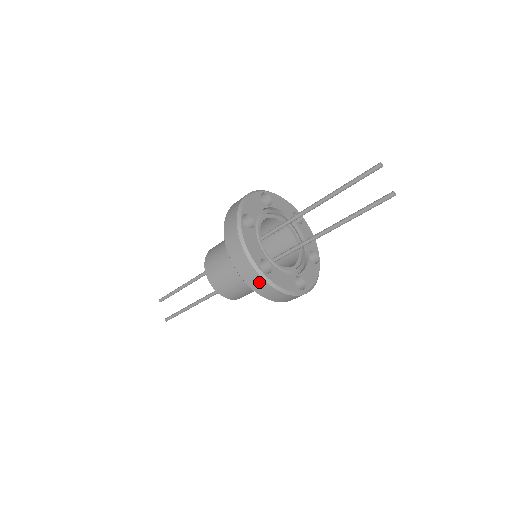
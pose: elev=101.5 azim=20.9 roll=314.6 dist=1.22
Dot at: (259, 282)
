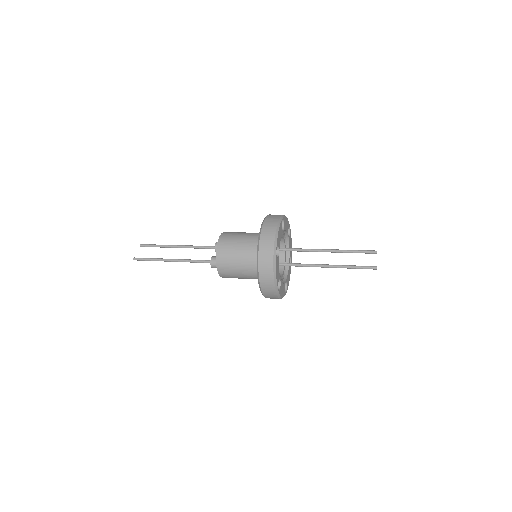
Dot at: (268, 255)
